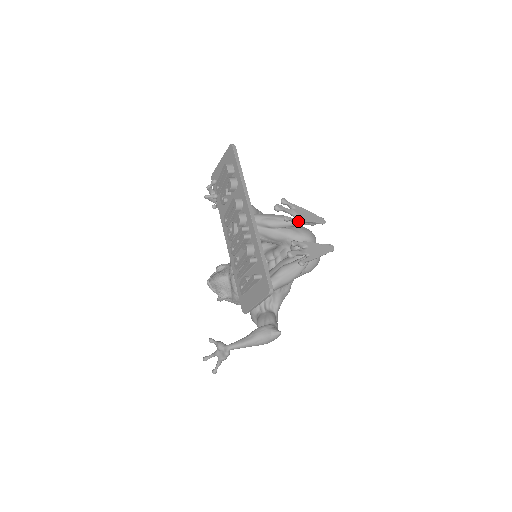
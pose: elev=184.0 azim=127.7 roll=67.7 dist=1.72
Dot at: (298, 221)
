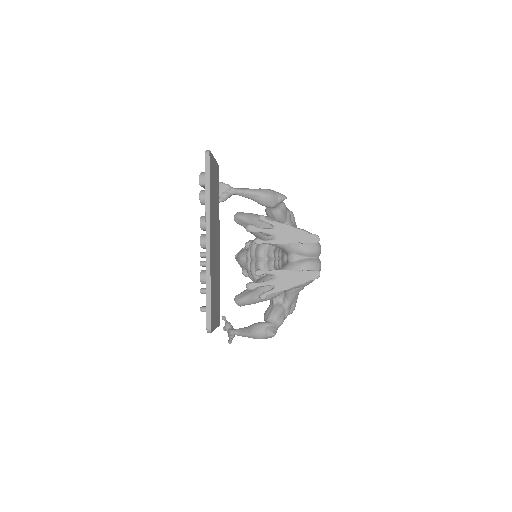
Dot at: (274, 244)
